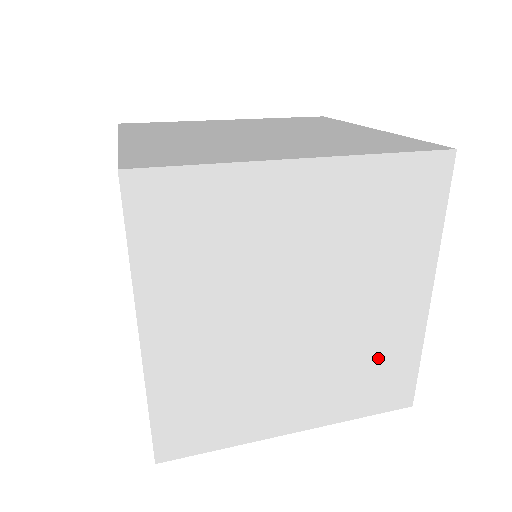
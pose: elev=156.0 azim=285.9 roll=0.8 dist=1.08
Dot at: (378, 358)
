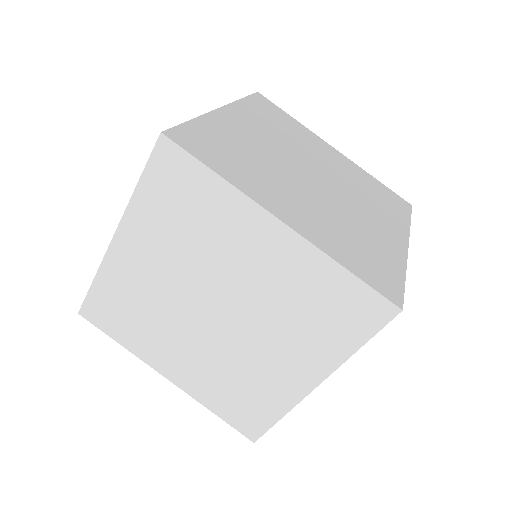
Dot at: occluded
